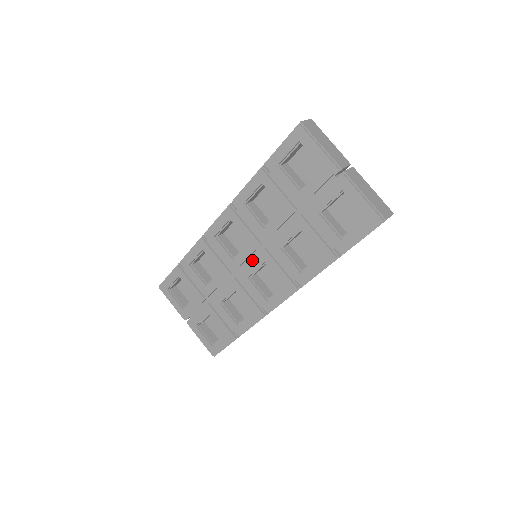
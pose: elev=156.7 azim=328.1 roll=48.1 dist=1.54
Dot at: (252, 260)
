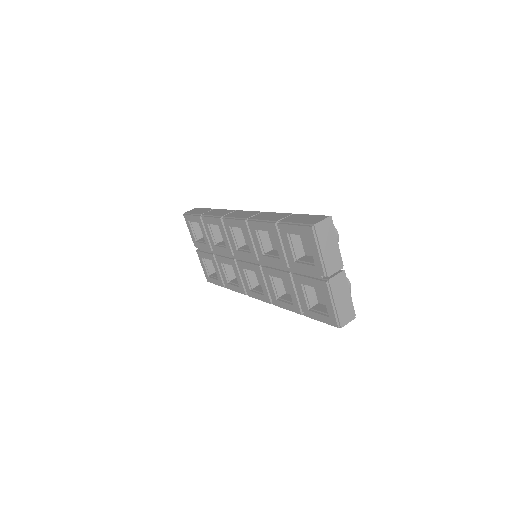
Dot at: (249, 263)
